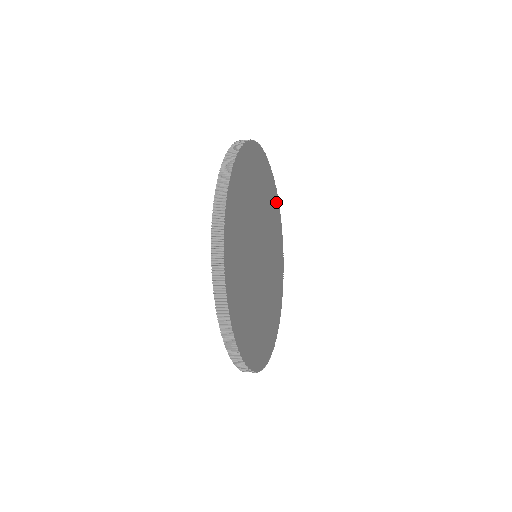
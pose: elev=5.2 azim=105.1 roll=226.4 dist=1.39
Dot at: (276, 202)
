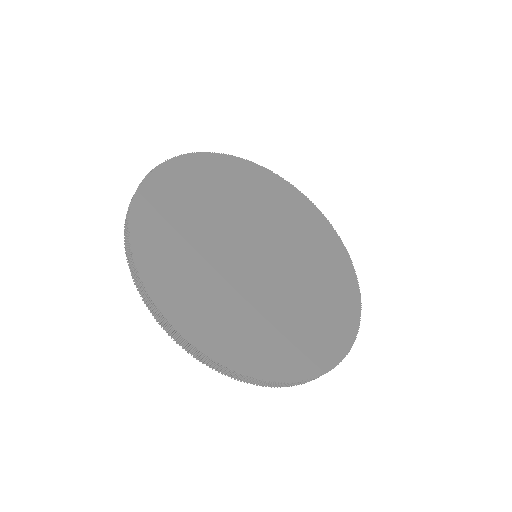
Dot at: (272, 180)
